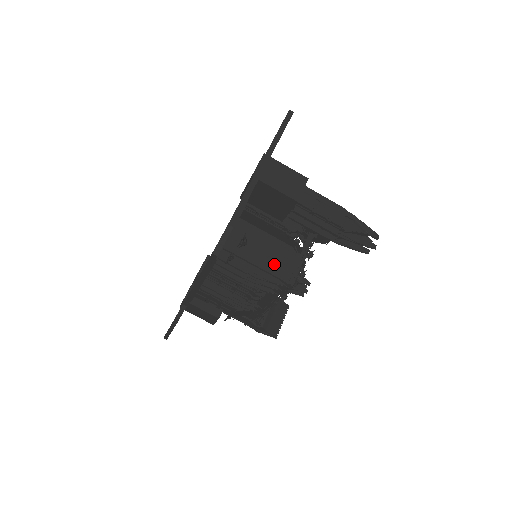
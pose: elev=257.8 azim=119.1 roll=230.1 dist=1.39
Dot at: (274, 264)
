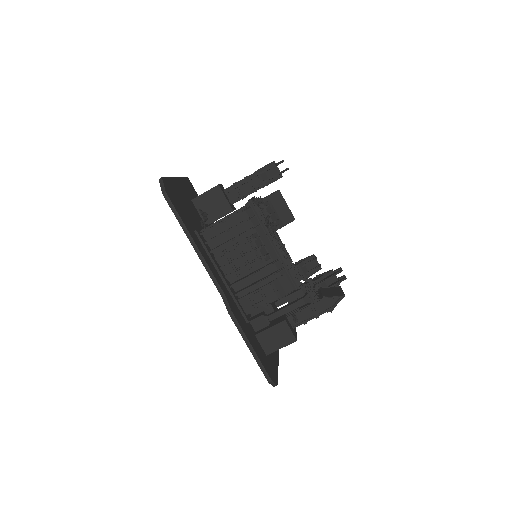
Dot at: occluded
